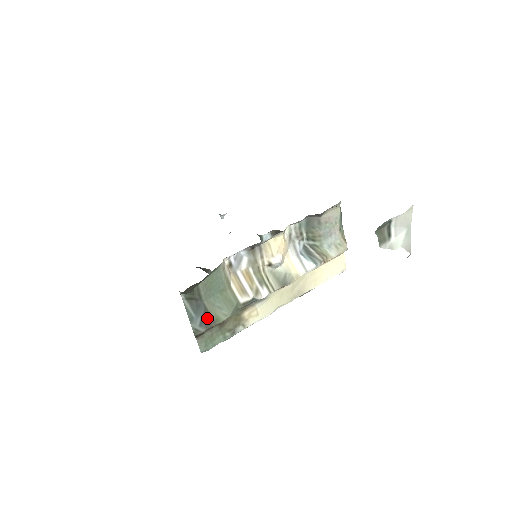
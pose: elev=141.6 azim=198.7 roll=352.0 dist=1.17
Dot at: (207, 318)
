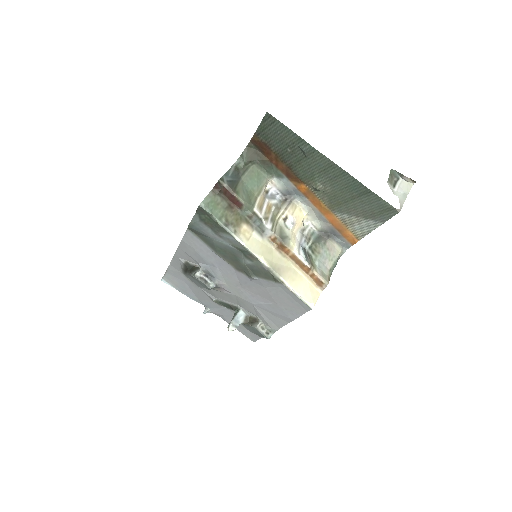
Dot at: (234, 184)
